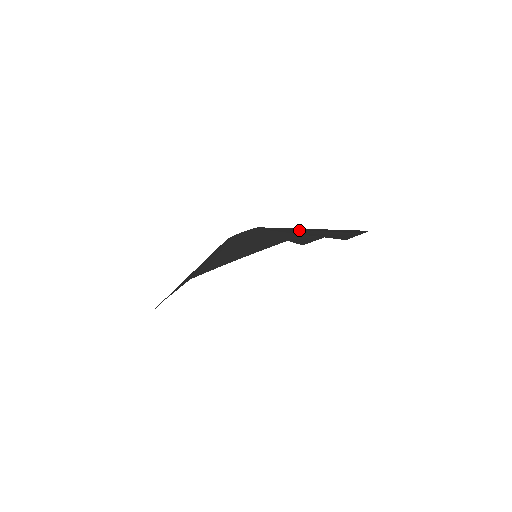
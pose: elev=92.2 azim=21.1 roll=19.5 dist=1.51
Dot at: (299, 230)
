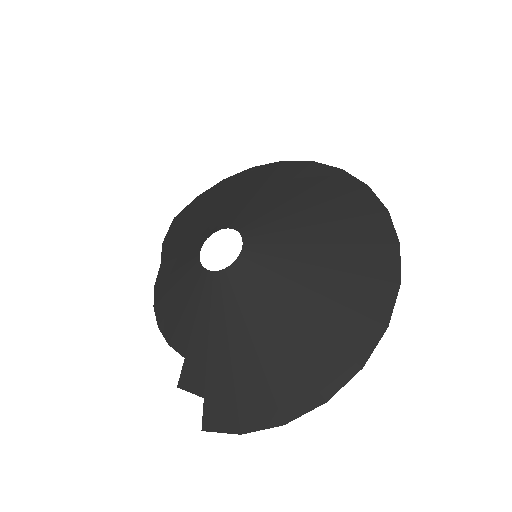
Dot at: (225, 342)
